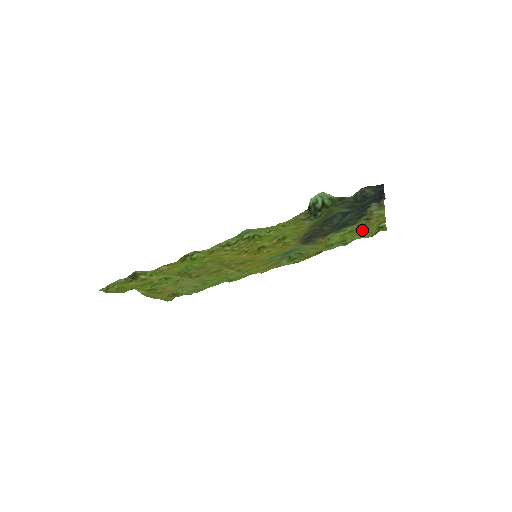
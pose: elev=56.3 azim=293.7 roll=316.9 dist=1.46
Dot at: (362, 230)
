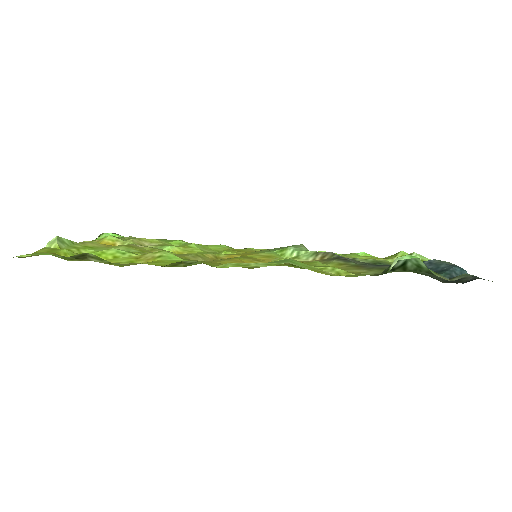
Dot at: (385, 258)
